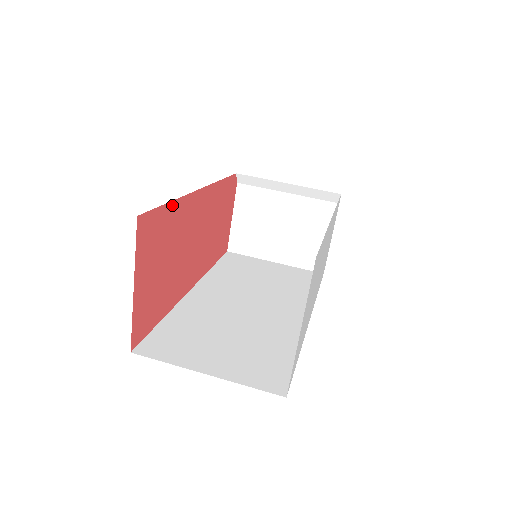
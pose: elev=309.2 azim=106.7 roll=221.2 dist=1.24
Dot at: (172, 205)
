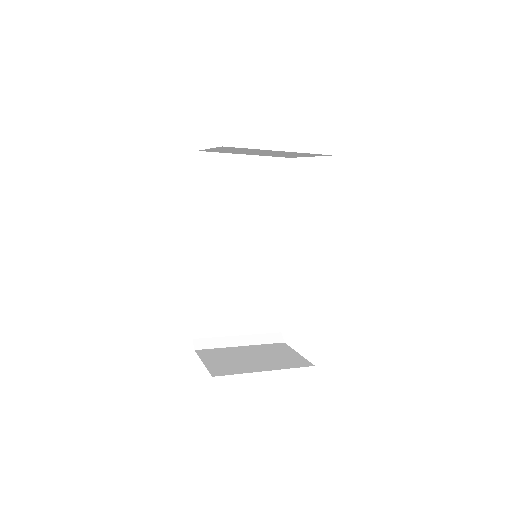
Dot at: (196, 200)
